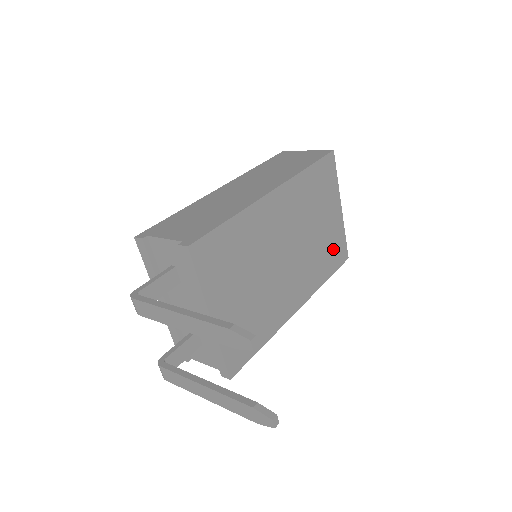
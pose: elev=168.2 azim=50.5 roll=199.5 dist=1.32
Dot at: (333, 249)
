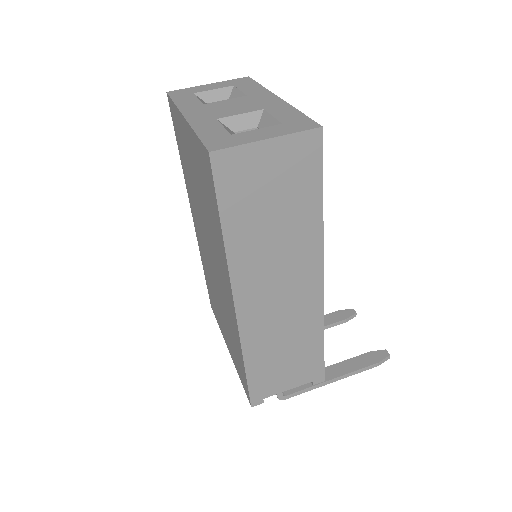
Dot at: occluded
